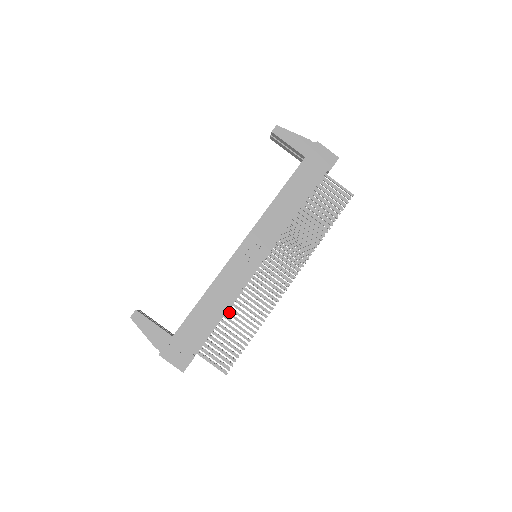
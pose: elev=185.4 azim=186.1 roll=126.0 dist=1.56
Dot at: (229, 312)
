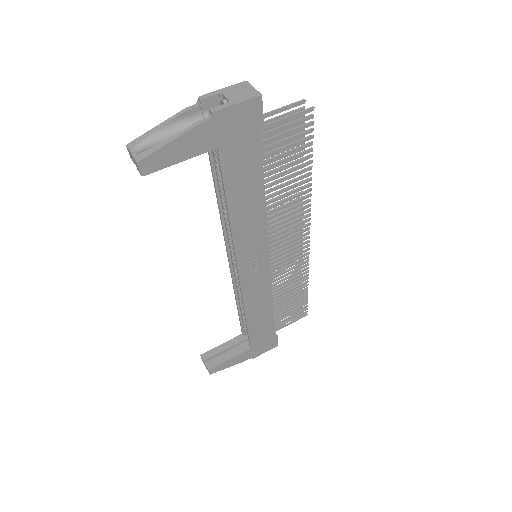
Dot at: (275, 301)
